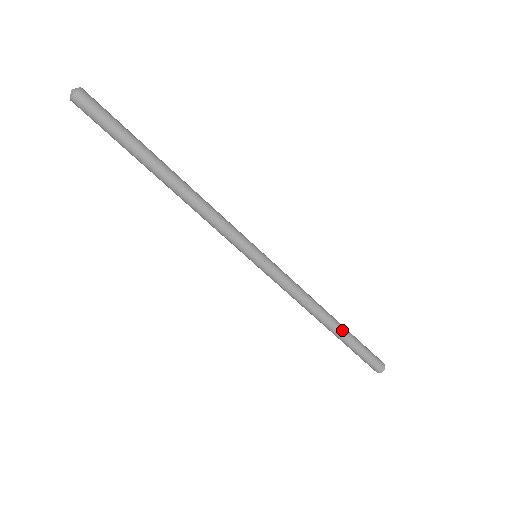
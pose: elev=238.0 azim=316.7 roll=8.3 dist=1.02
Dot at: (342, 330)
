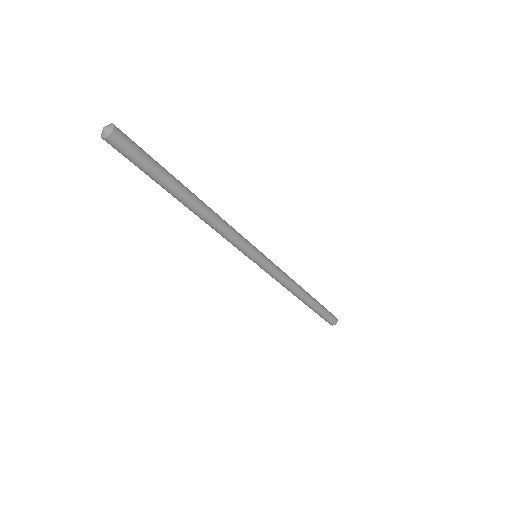
Dot at: (311, 304)
